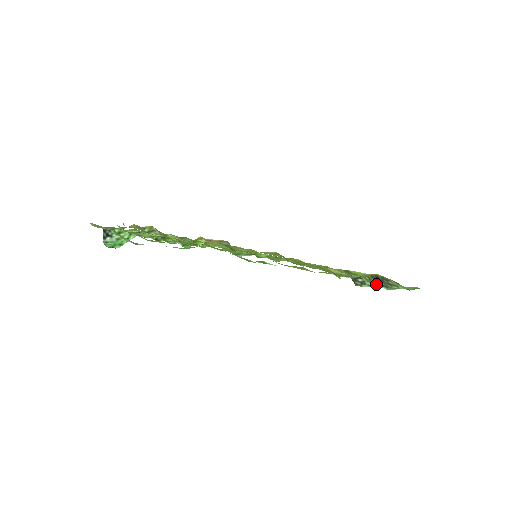
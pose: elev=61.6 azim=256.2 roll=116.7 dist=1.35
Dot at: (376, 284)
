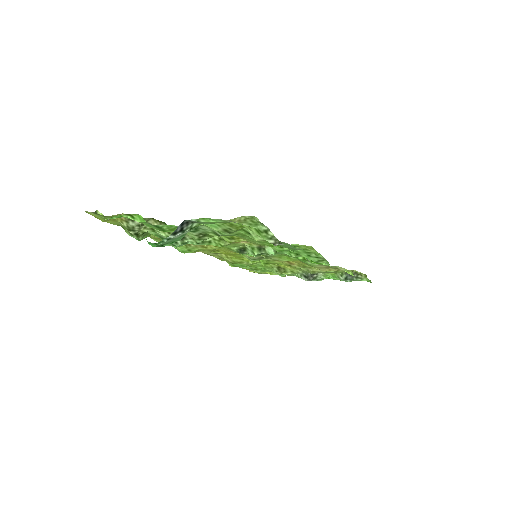
Dot at: (345, 278)
